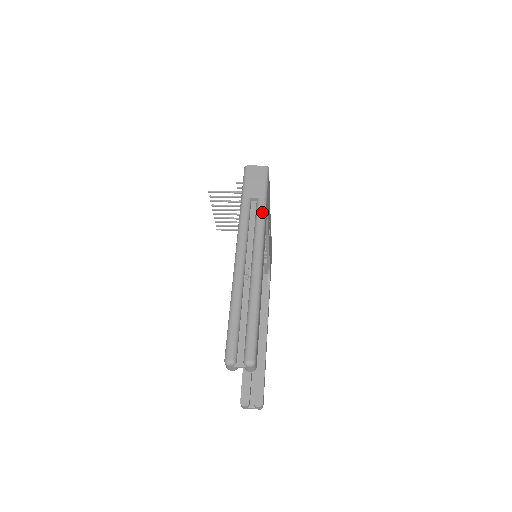
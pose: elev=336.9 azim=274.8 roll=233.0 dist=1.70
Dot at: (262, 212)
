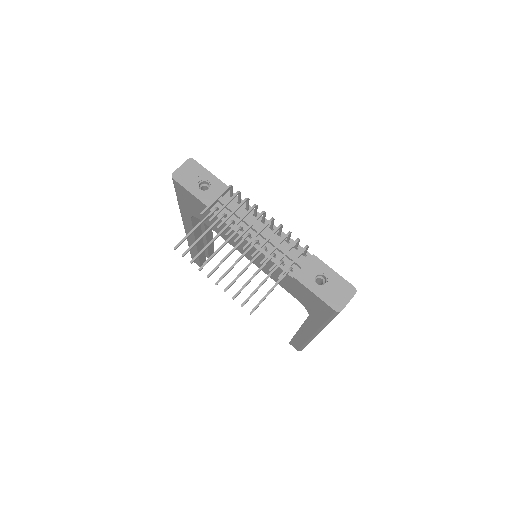
Dot at: occluded
